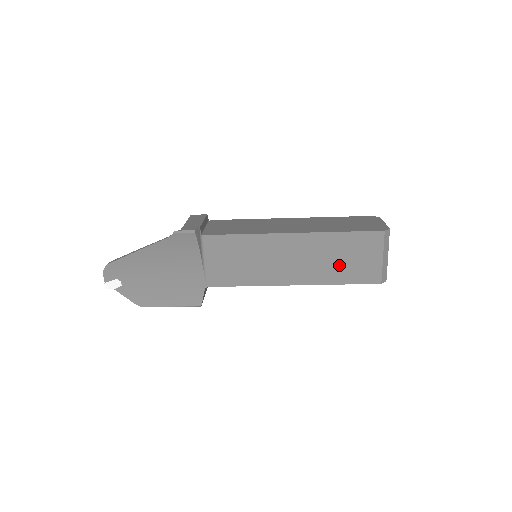
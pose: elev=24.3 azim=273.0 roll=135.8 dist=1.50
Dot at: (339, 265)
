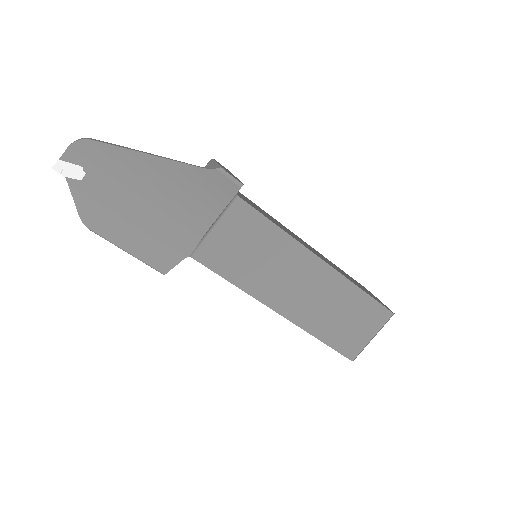
Dot at: (335, 321)
